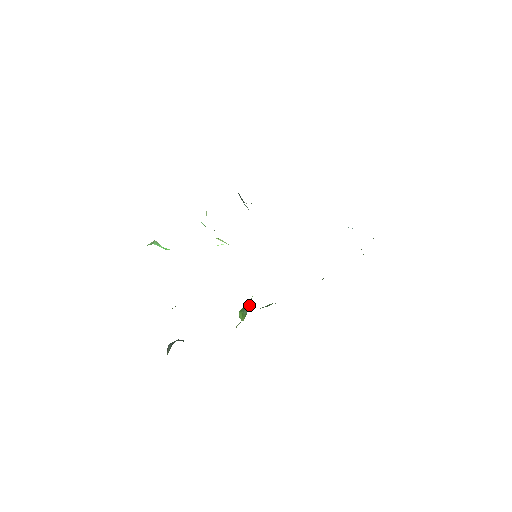
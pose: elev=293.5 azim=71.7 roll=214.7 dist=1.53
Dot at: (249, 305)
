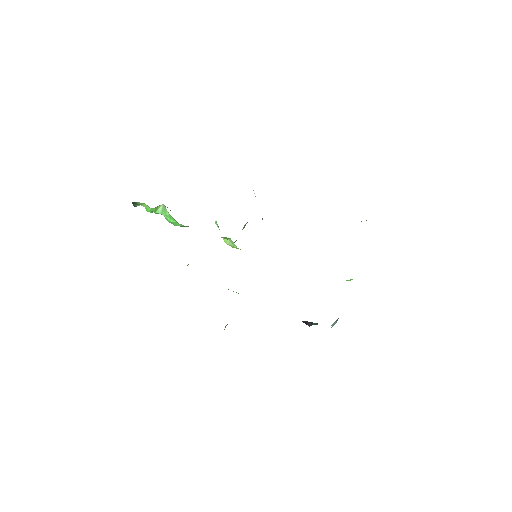
Dot at: occluded
